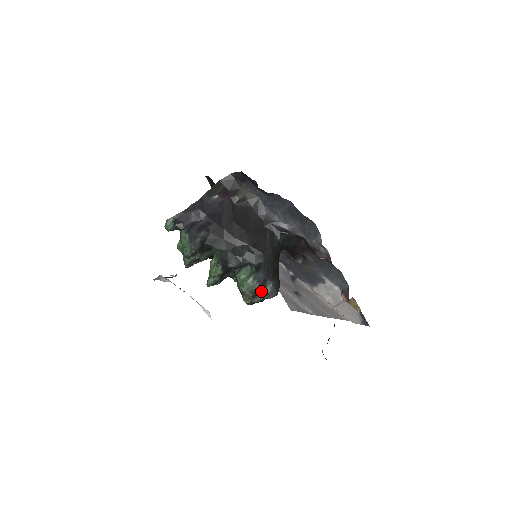
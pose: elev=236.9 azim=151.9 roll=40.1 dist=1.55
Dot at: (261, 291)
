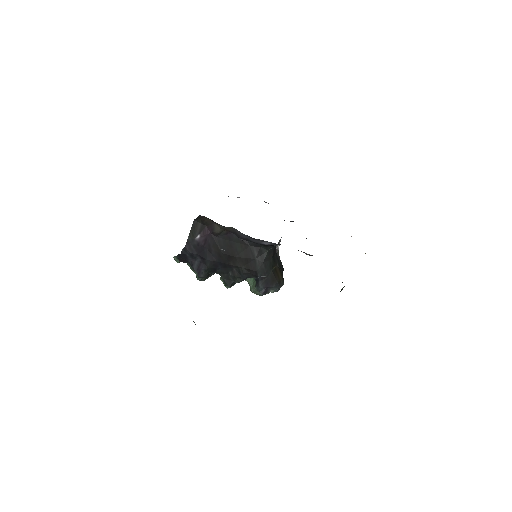
Dot at: occluded
